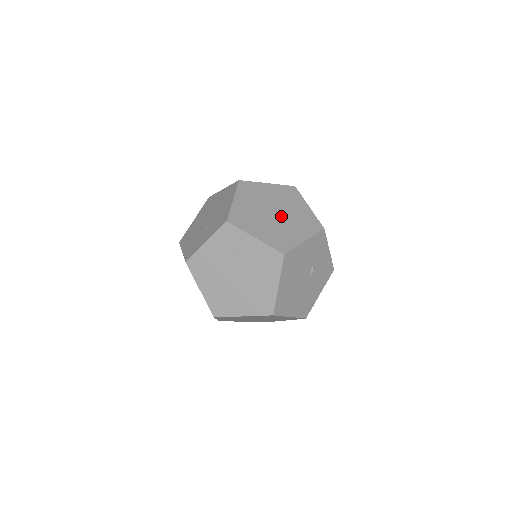
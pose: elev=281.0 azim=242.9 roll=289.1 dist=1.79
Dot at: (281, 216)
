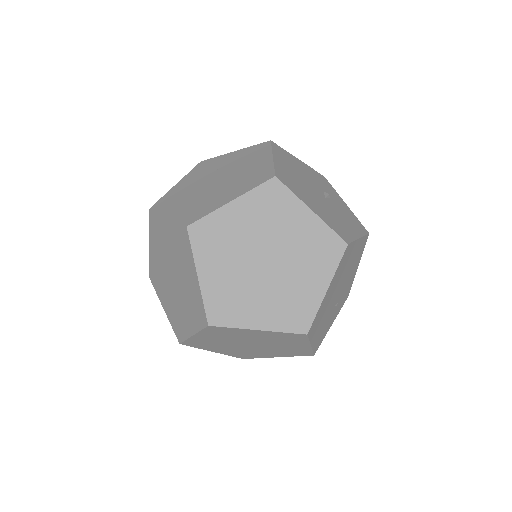
Dot at: occluded
